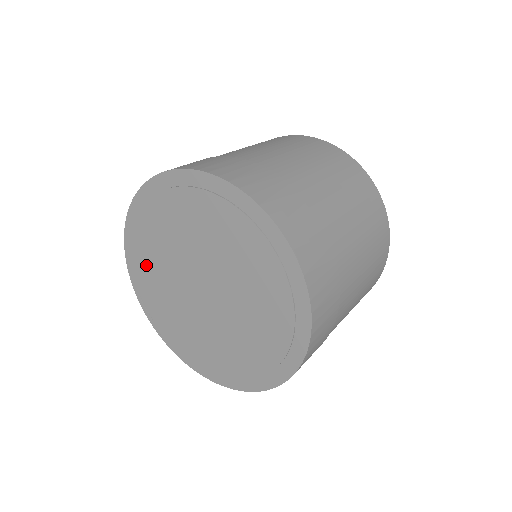
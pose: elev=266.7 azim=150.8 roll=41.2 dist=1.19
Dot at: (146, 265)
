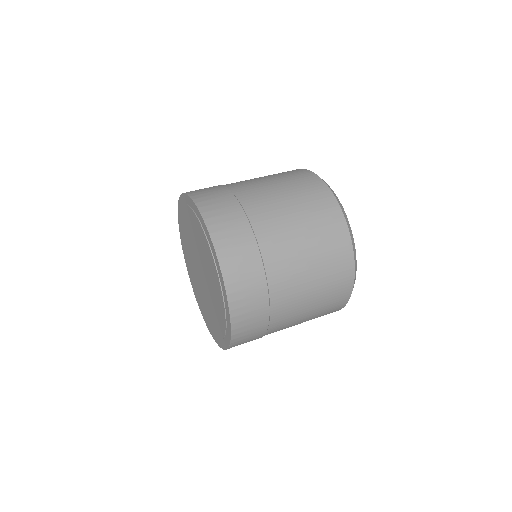
Dot at: (187, 217)
